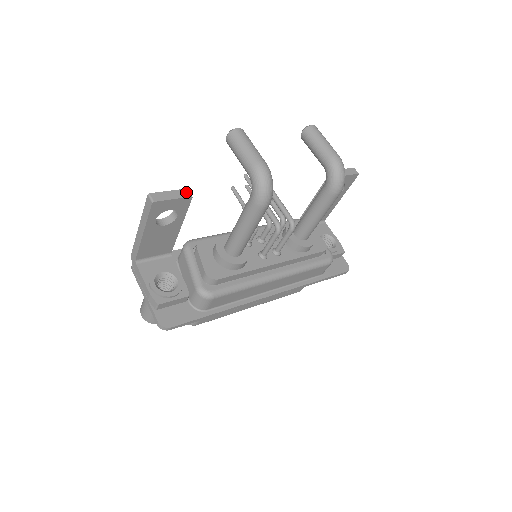
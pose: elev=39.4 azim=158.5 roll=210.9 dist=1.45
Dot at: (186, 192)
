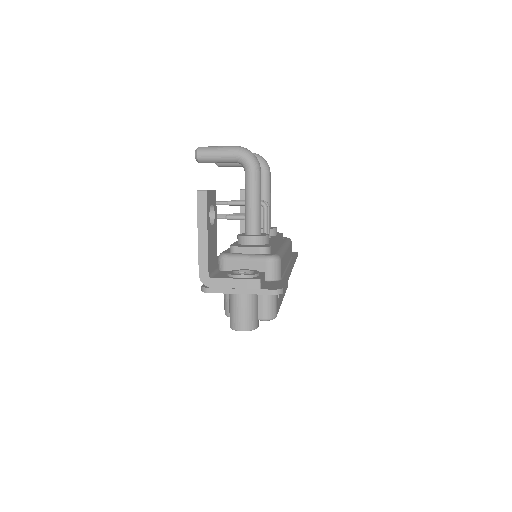
Dot at: occluded
